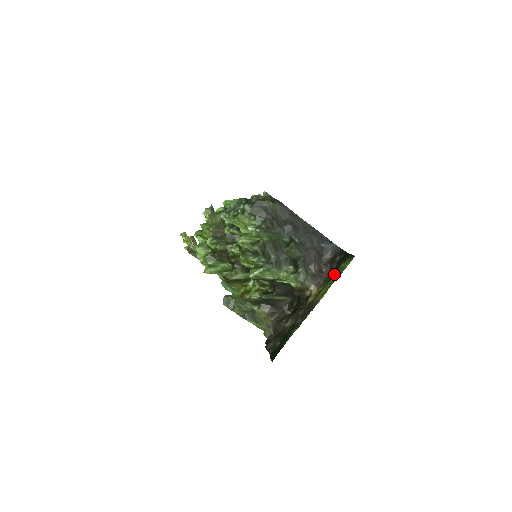
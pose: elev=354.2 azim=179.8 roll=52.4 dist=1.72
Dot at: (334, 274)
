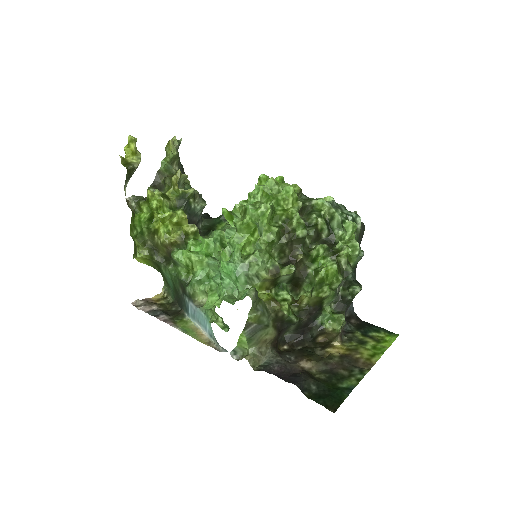
Dot at: (369, 338)
